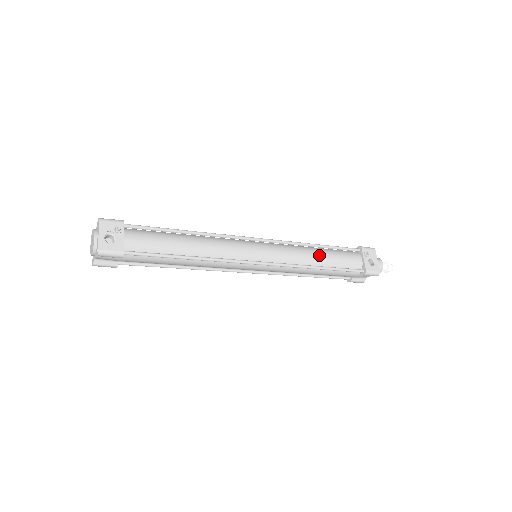
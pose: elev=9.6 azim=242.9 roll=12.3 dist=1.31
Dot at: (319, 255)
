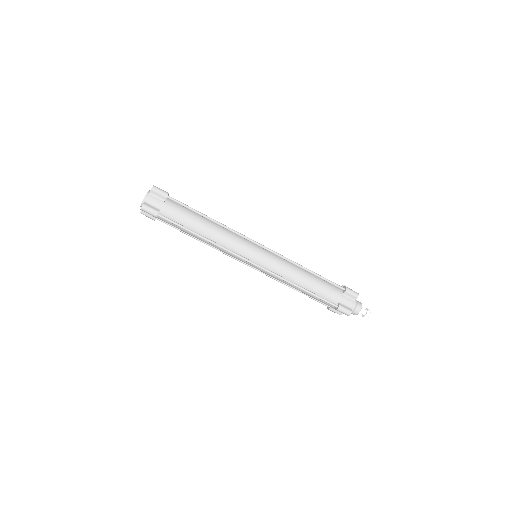
Dot at: occluded
